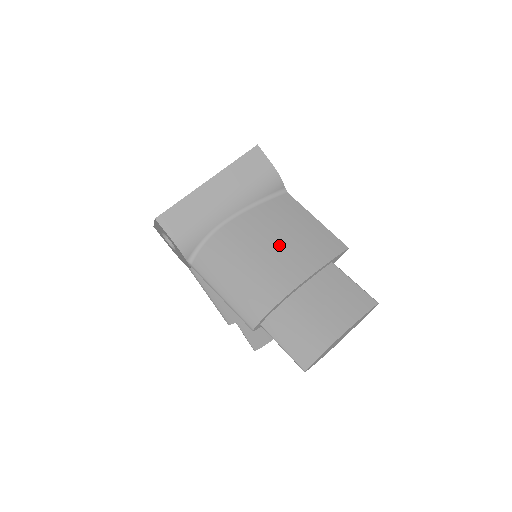
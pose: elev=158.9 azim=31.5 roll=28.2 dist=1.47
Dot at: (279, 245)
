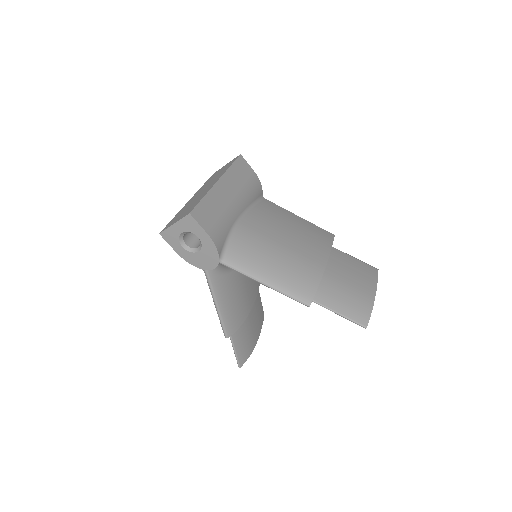
Dot at: (292, 235)
